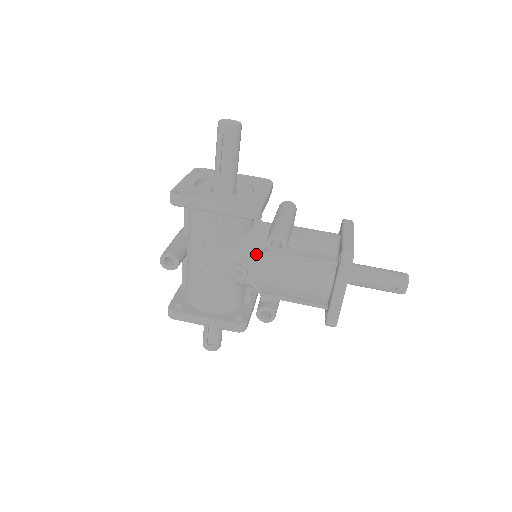
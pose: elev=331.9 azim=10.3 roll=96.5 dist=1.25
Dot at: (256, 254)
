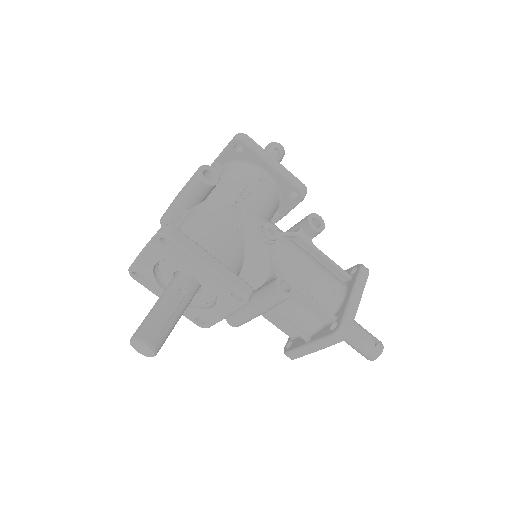
Dot at: (282, 232)
